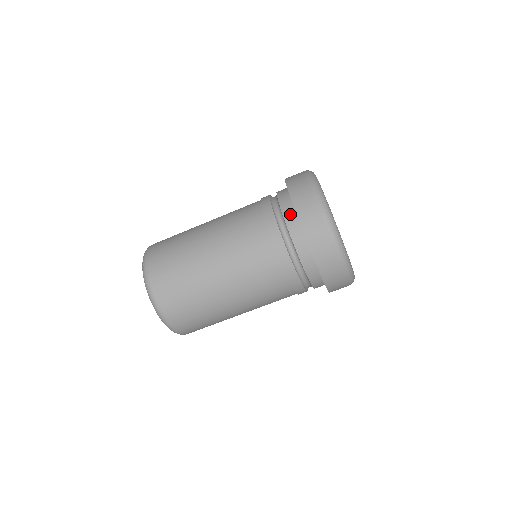
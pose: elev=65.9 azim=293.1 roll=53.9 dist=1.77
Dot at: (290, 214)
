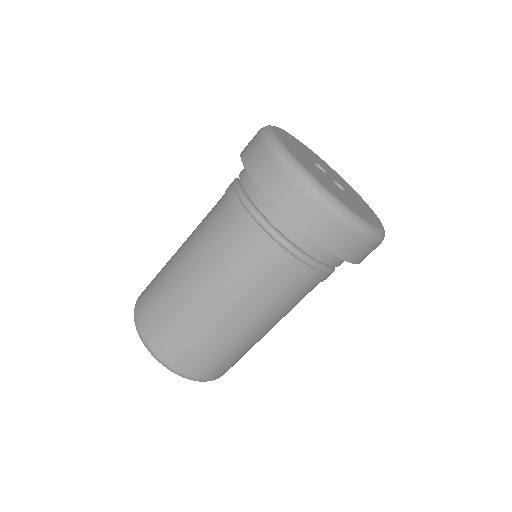
Dot at: (282, 221)
